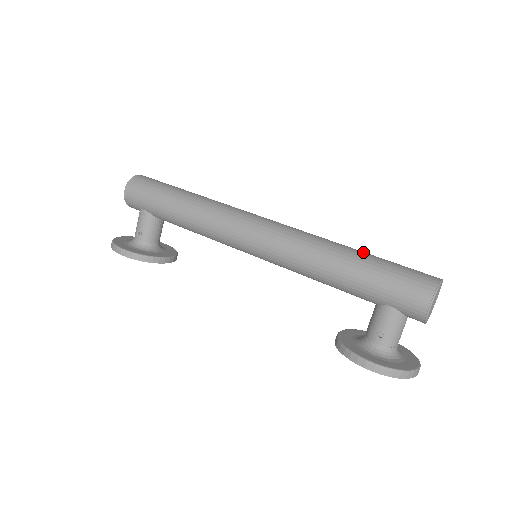
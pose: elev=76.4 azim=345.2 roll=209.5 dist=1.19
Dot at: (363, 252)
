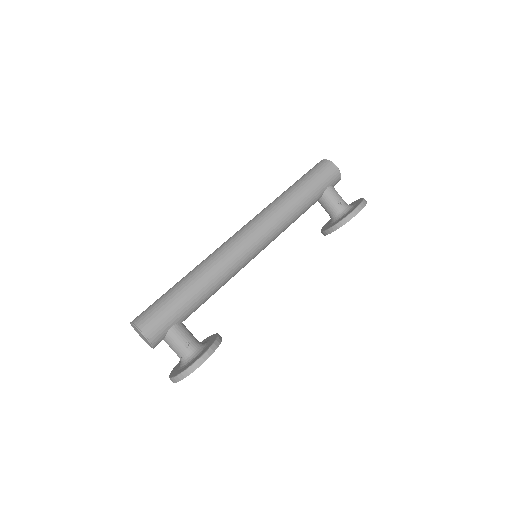
Dot at: (289, 187)
